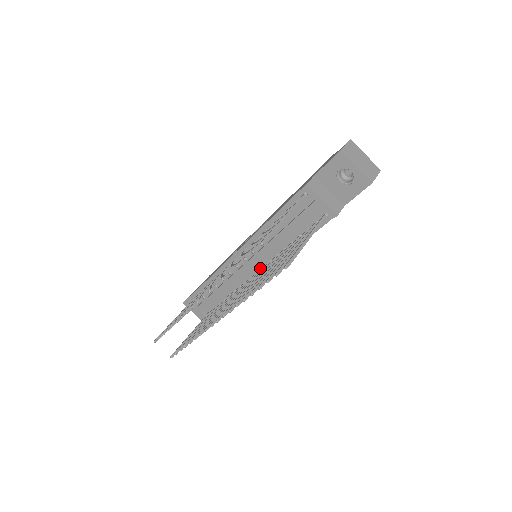
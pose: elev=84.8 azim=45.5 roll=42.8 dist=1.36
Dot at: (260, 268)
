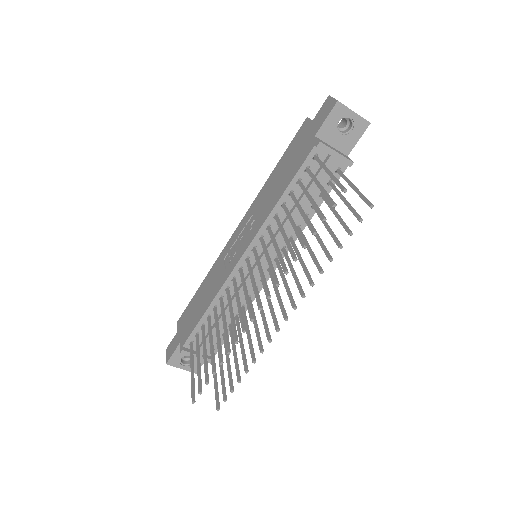
Dot at: (272, 262)
